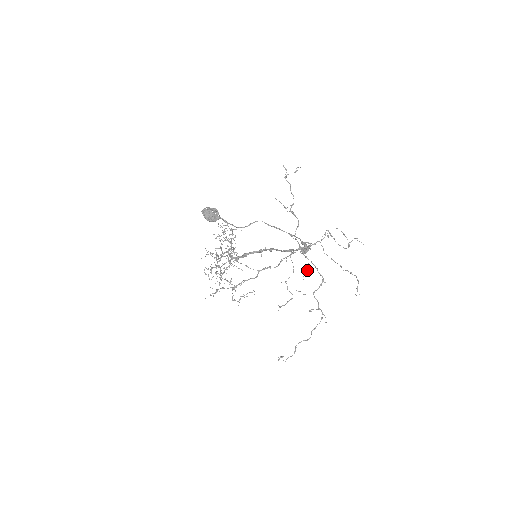
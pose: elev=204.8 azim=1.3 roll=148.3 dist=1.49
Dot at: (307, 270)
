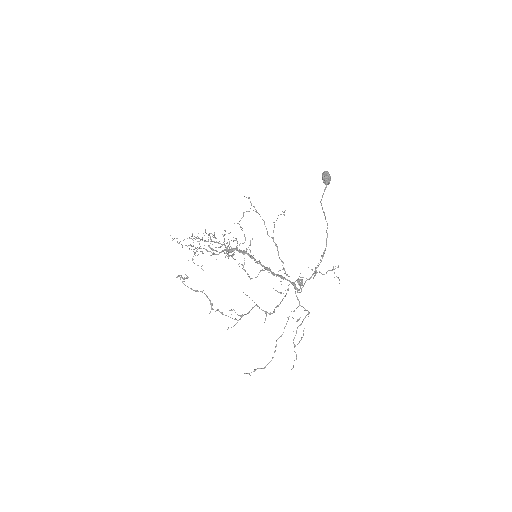
Dot at: (279, 292)
